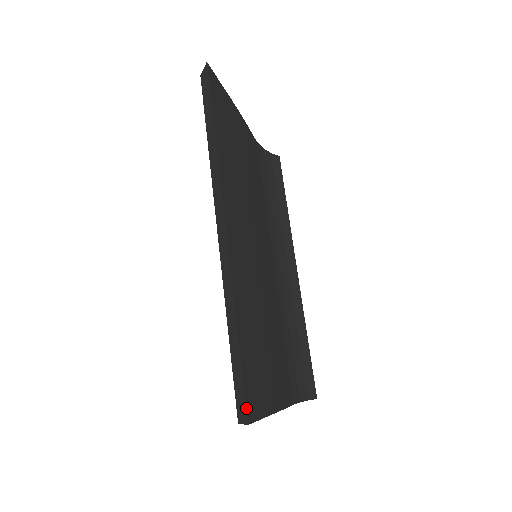
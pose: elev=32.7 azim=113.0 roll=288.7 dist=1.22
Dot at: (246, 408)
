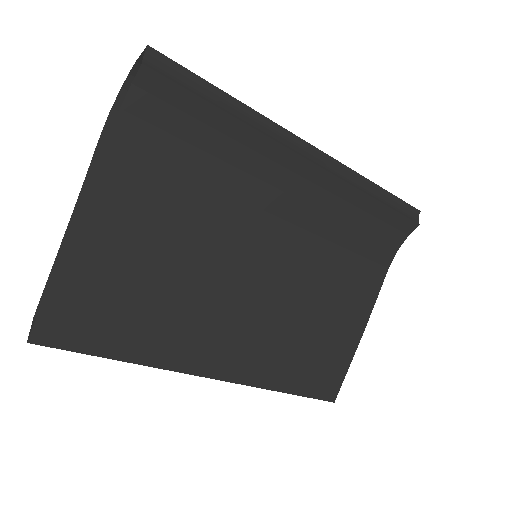
Dot at: occluded
